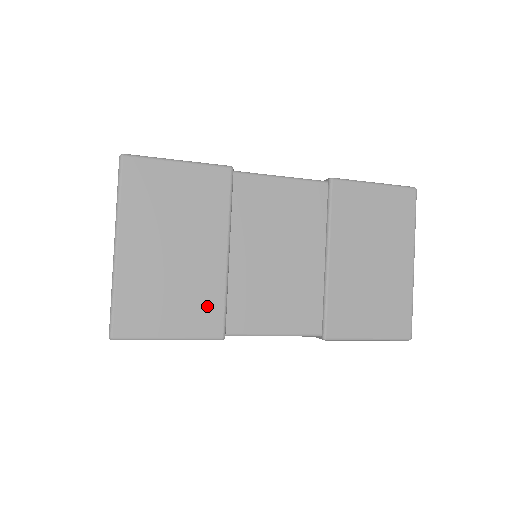
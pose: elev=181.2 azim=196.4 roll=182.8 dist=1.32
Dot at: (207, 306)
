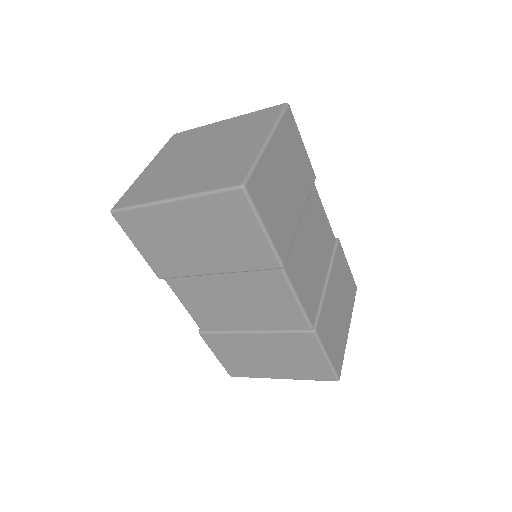
Dot at: (286, 235)
